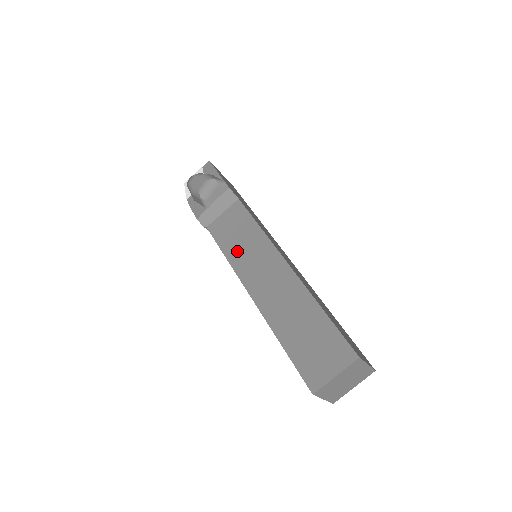
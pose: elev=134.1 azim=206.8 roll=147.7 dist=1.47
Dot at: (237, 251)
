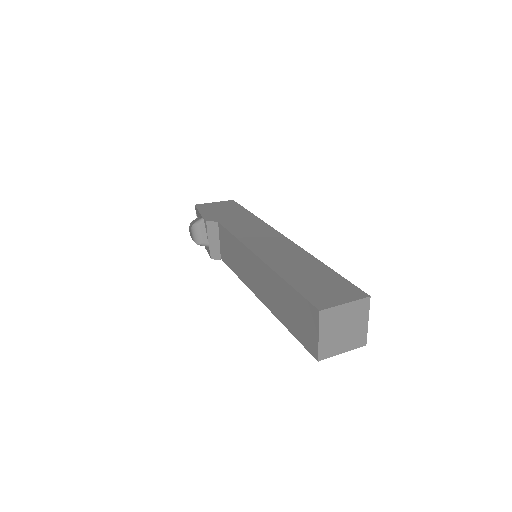
Dot at: (238, 266)
